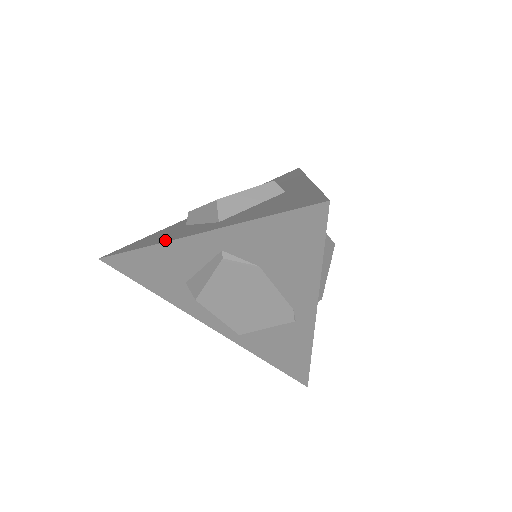
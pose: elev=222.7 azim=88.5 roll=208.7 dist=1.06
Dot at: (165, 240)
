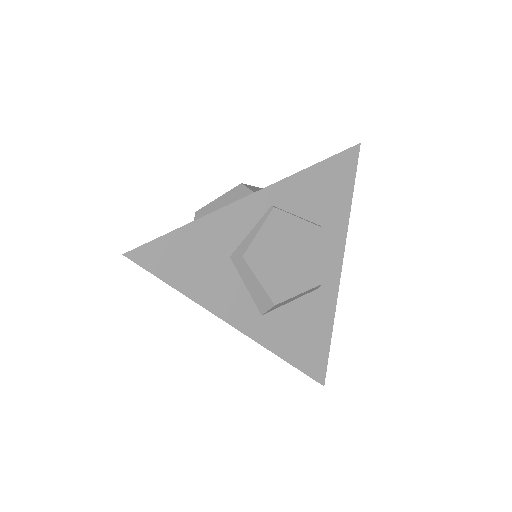
Dot at: (212, 306)
